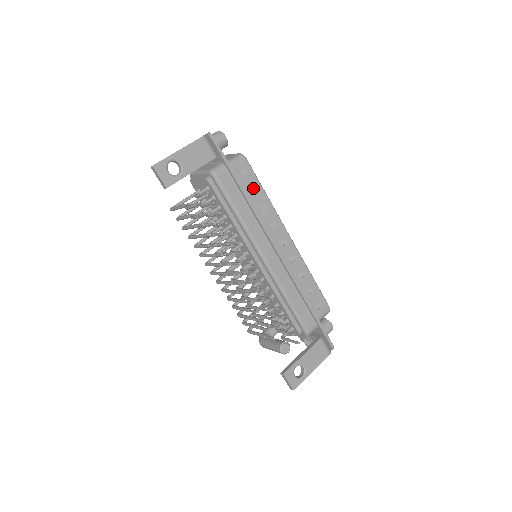
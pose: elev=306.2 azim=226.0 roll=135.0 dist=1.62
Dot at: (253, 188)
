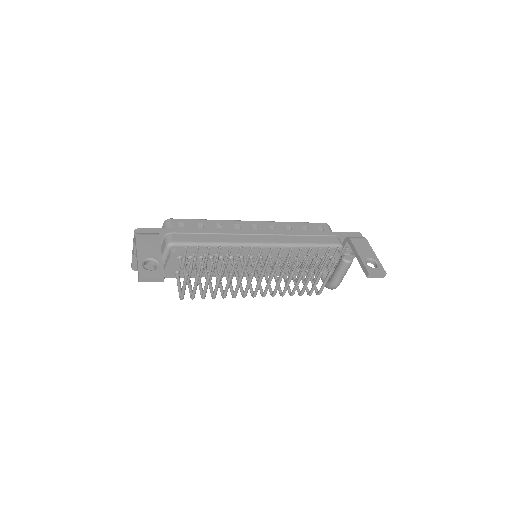
Dot at: (198, 226)
